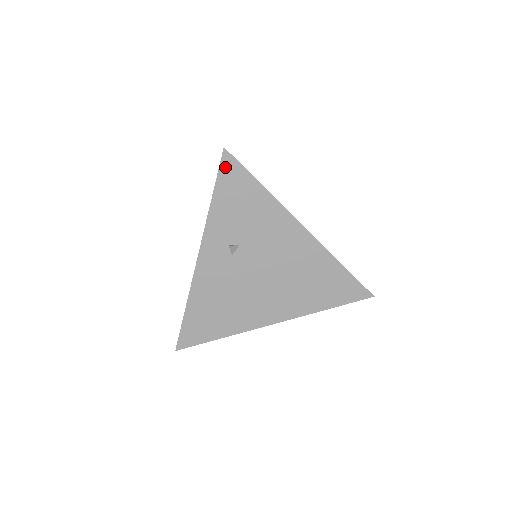
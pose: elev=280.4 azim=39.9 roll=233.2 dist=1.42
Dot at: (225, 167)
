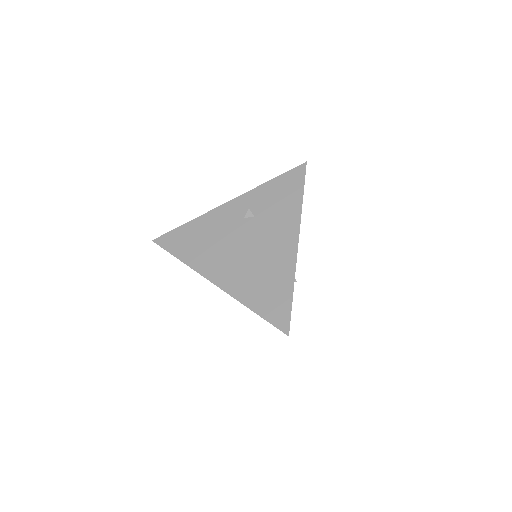
Dot at: (296, 171)
